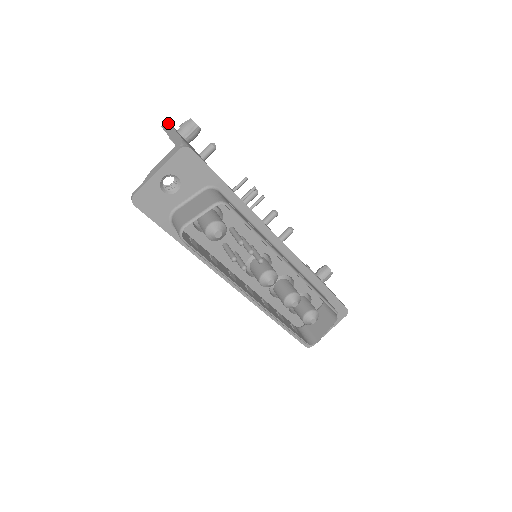
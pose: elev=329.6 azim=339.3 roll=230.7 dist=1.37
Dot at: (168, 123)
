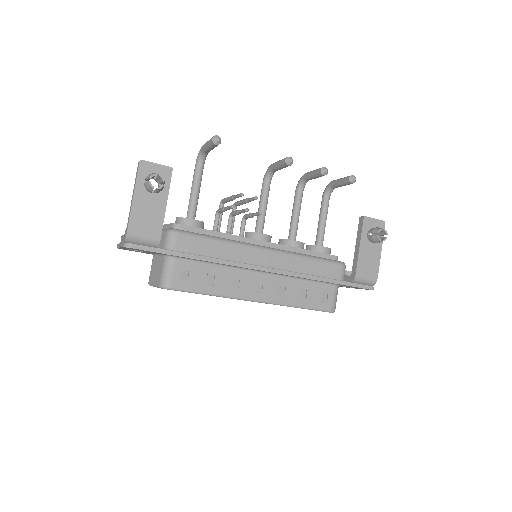
Dot at: (137, 170)
